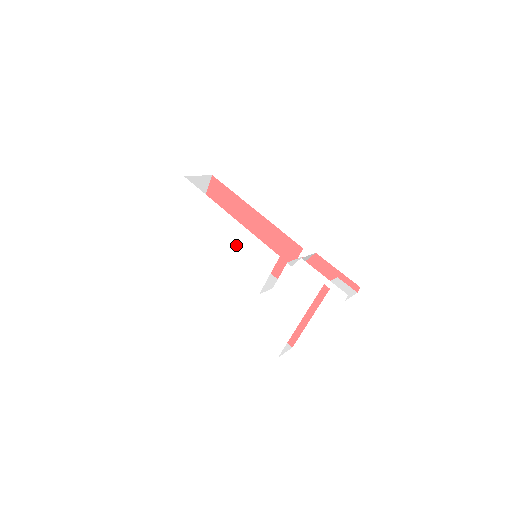
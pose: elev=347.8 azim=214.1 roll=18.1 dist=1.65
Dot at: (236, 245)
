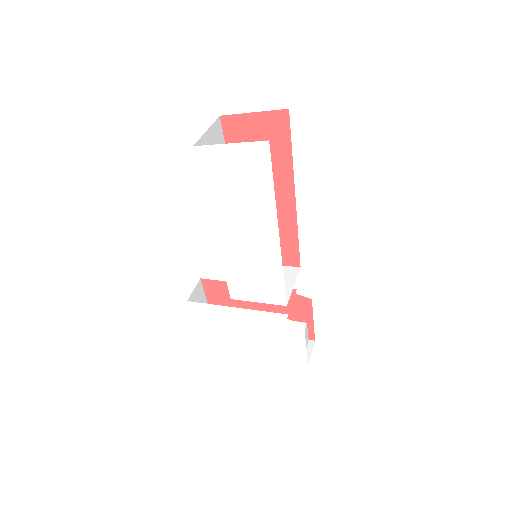
Dot at: (253, 258)
